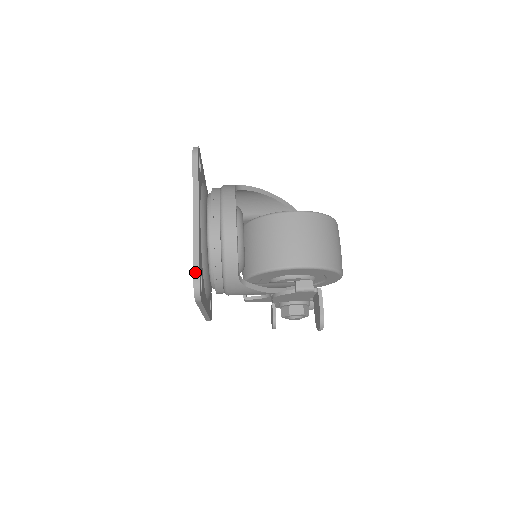
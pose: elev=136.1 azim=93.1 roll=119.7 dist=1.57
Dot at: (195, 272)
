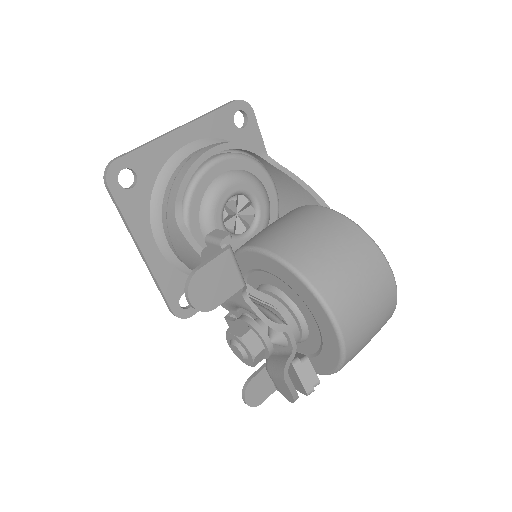
Dot at: (123, 155)
